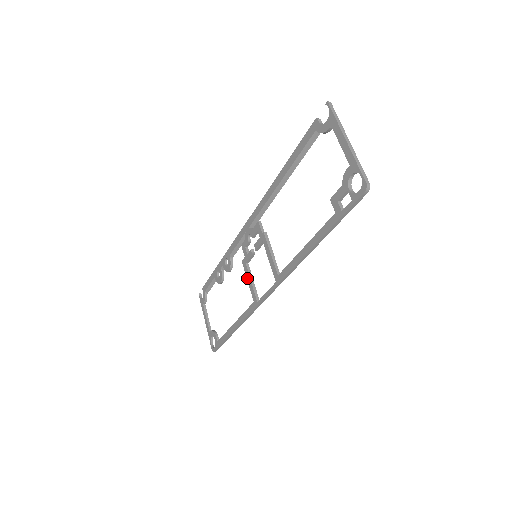
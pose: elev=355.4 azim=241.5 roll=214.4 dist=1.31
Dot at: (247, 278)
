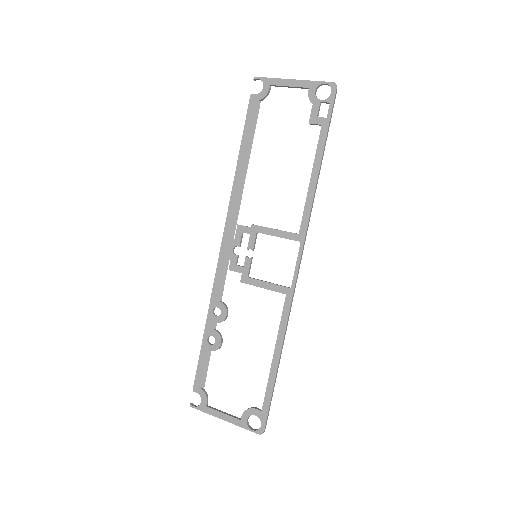
Dot at: (260, 286)
